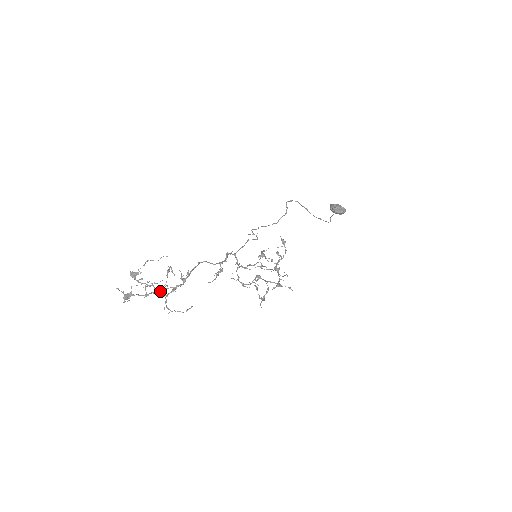
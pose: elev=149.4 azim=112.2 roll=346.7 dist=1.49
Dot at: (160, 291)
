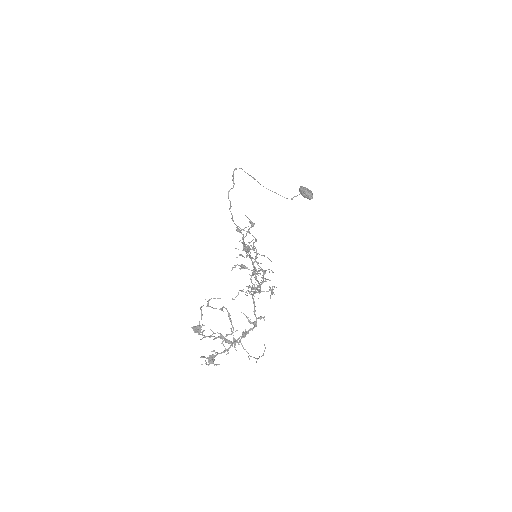
Dot at: (237, 342)
